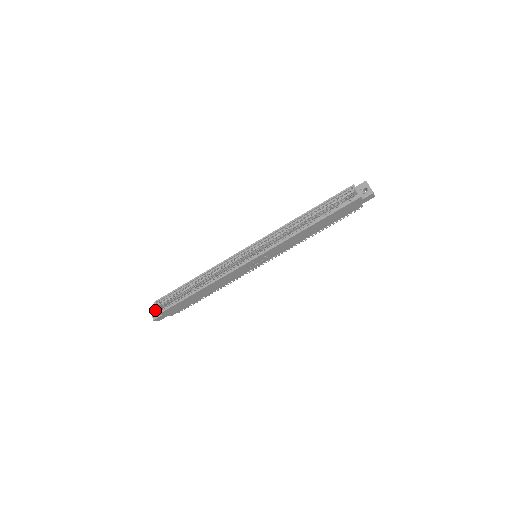
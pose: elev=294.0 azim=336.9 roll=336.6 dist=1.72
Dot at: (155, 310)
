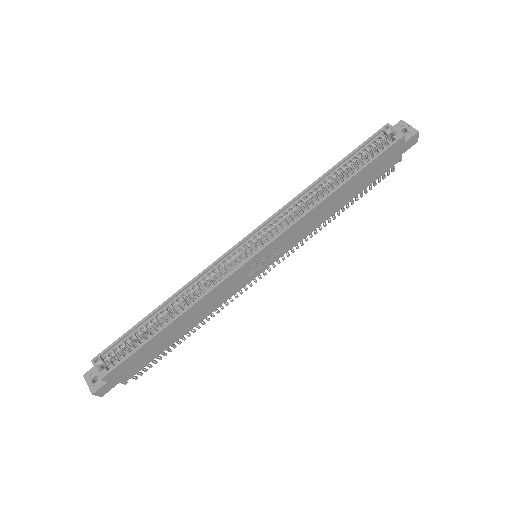
Dot at: (94, 376)
